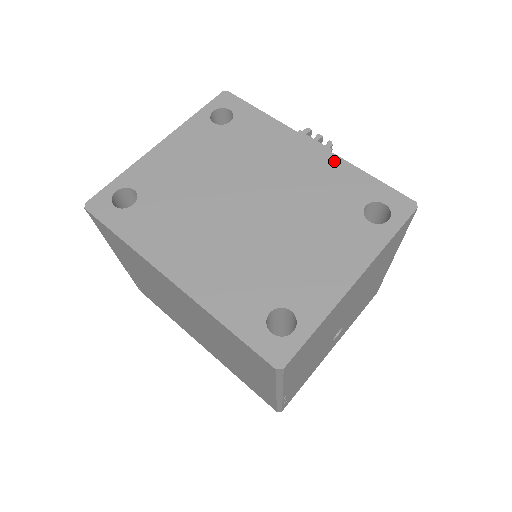
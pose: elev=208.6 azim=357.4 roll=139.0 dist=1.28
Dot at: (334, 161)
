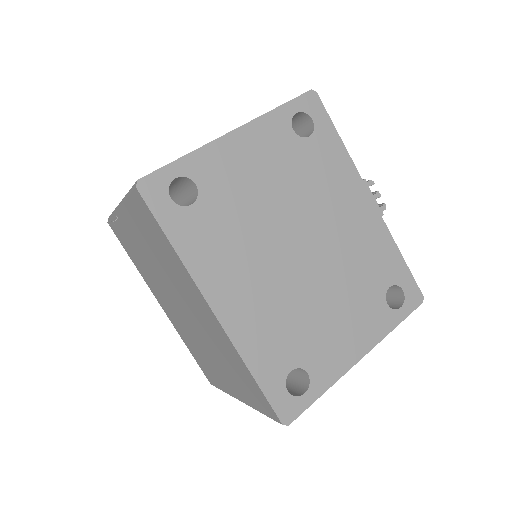
Dot at: (382, 229)
